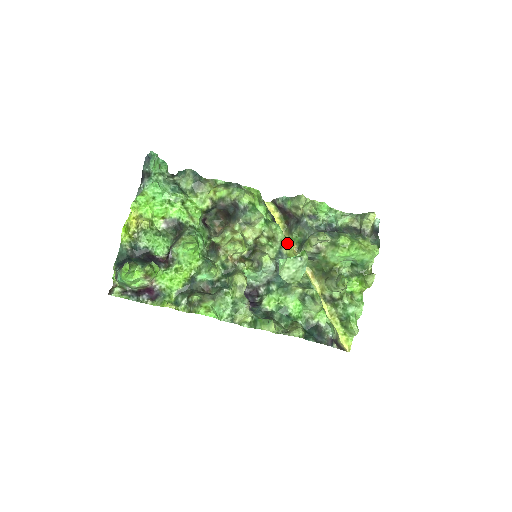
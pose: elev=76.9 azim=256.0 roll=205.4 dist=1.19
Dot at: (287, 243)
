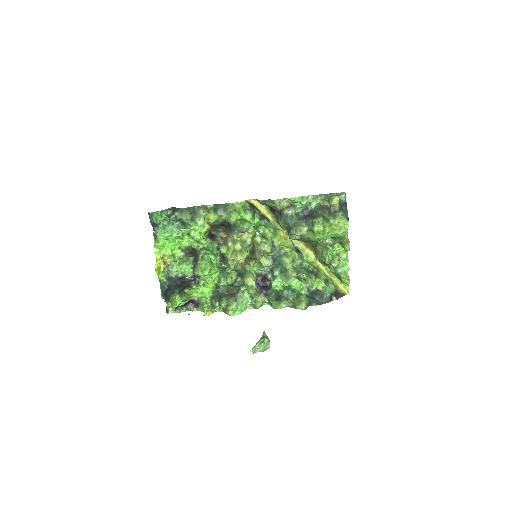
Dot at: (276, 236)
